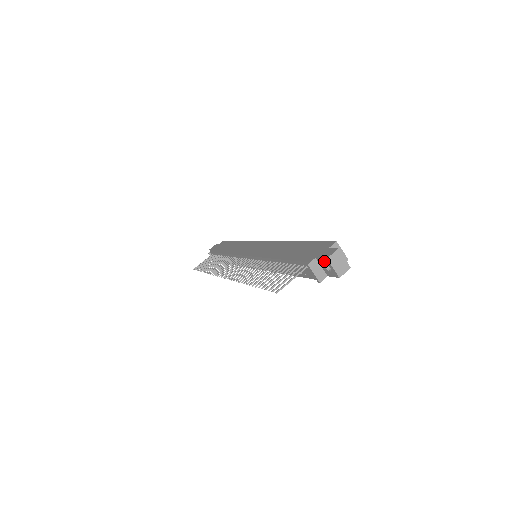
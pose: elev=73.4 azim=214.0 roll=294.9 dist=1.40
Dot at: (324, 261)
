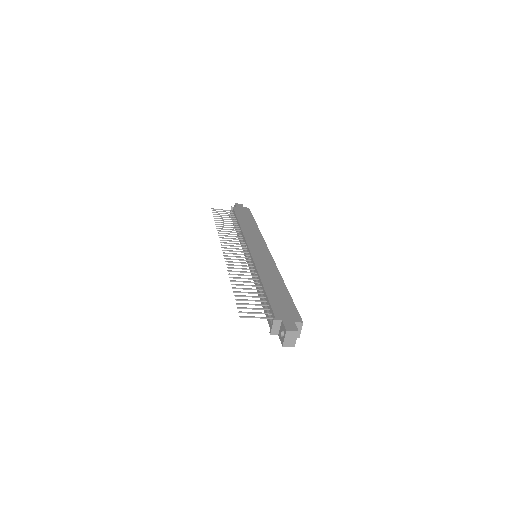
Dot at: (284, 329)
